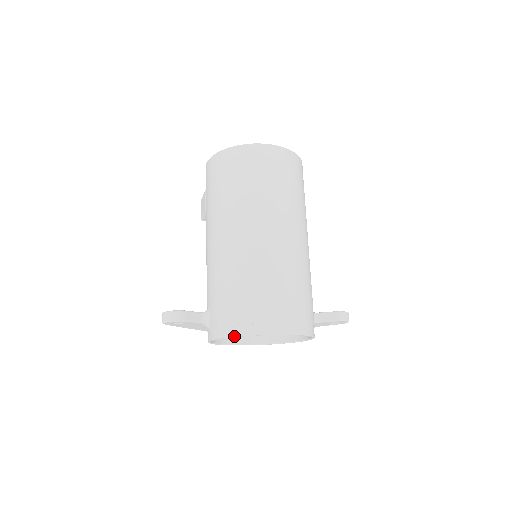
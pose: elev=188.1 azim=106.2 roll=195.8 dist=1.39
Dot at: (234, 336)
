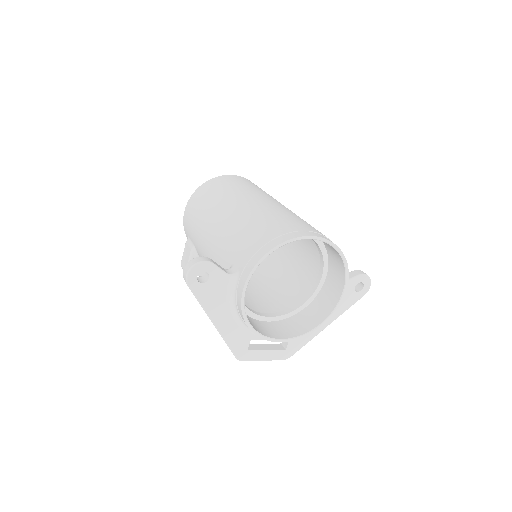
Dot at: (272, 248)
